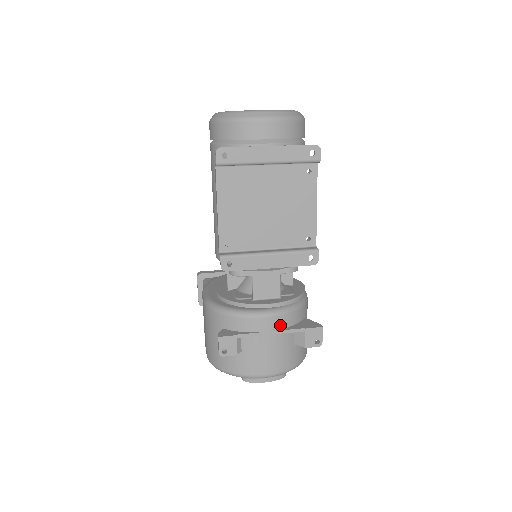
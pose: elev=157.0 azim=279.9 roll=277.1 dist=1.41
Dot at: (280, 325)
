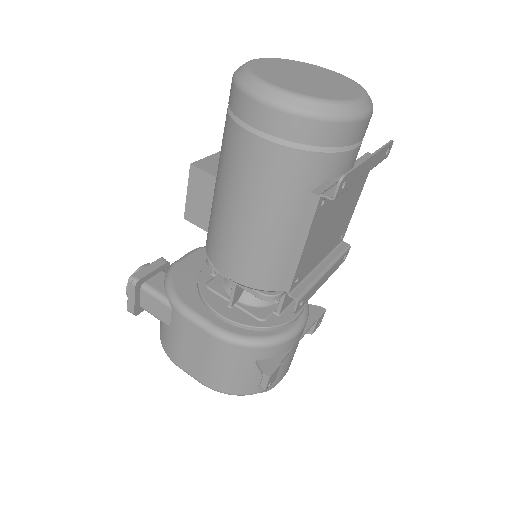
Dot at: (304, 329)
